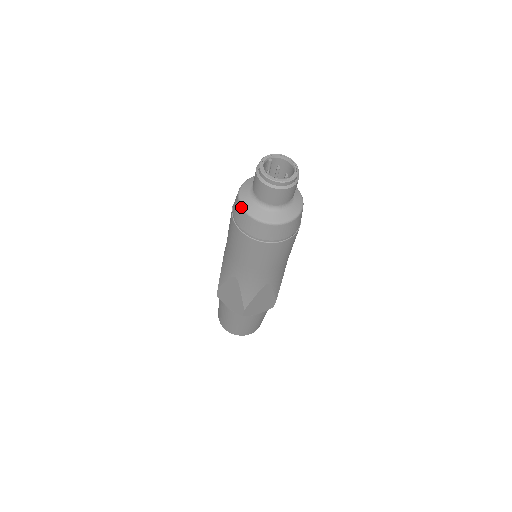
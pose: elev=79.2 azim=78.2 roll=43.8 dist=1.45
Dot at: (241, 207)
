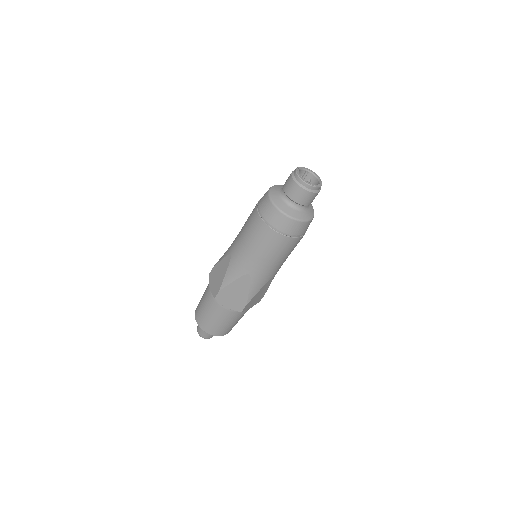
Dot at: (268, 191)
